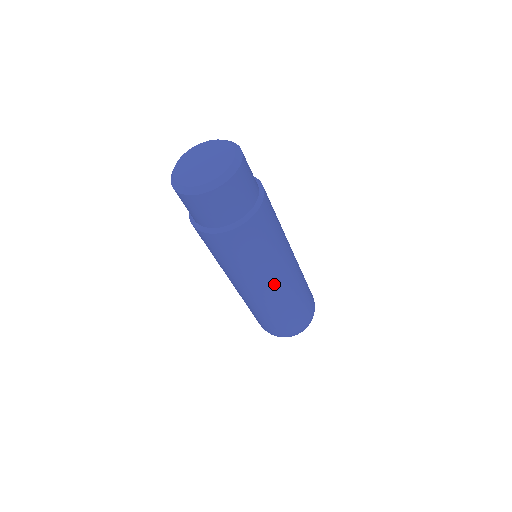
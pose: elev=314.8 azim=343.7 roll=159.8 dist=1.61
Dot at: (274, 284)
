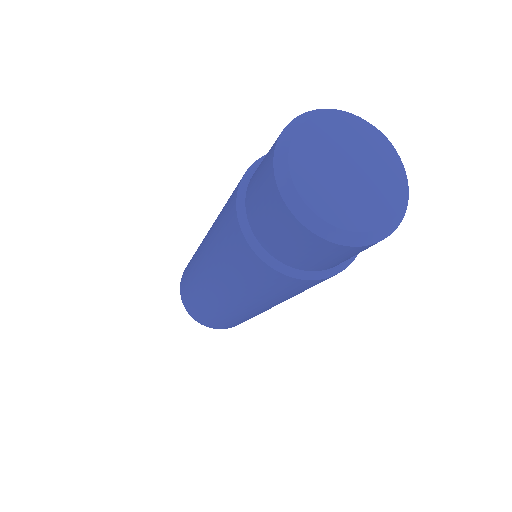
Dot at: occluded
